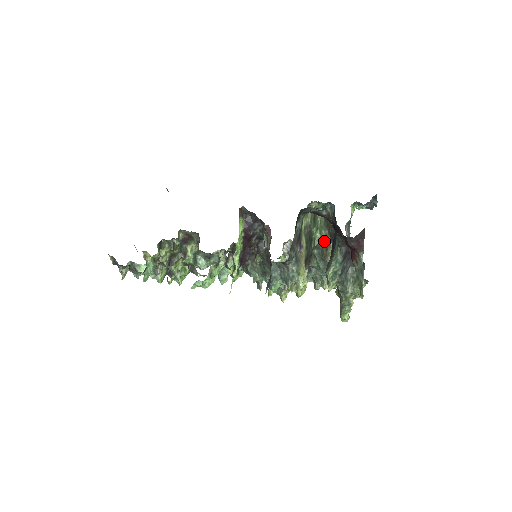
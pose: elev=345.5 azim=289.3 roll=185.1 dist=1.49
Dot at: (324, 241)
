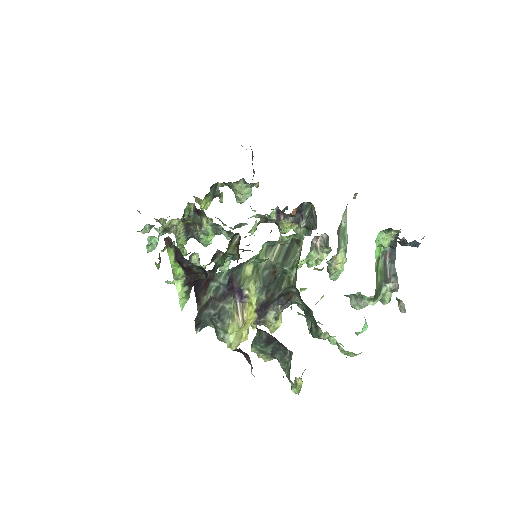
Dot at: occluded
